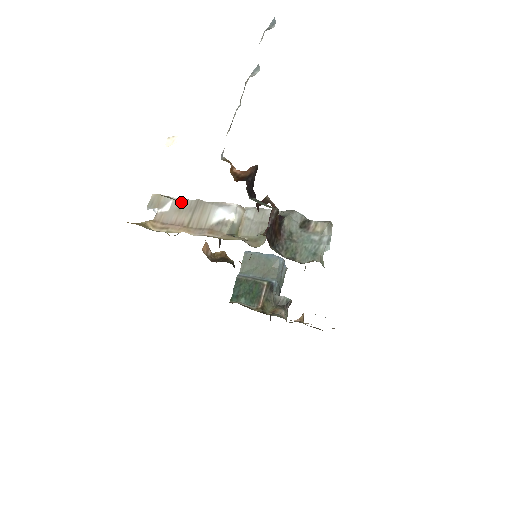
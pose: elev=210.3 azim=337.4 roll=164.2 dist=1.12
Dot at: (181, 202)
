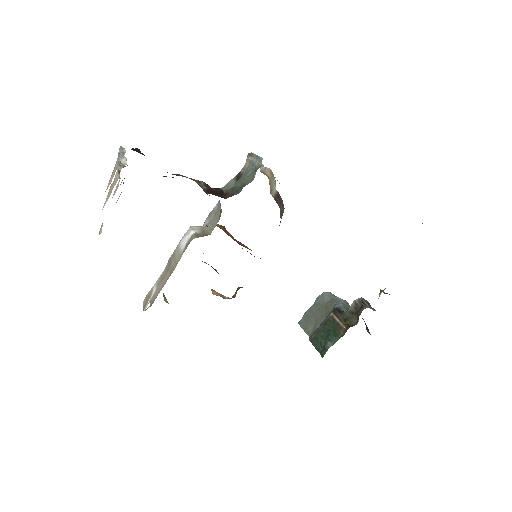
Dot at: (160, 277)
